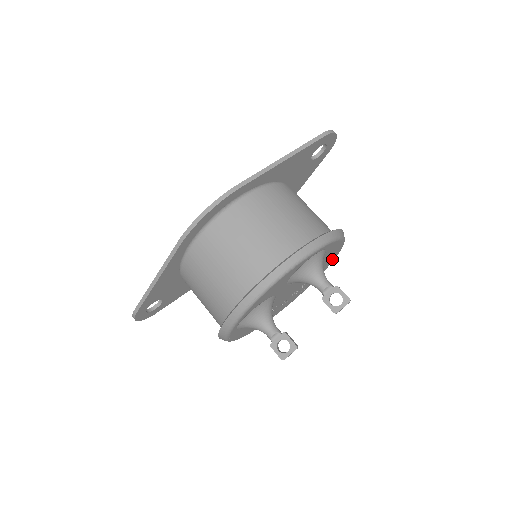
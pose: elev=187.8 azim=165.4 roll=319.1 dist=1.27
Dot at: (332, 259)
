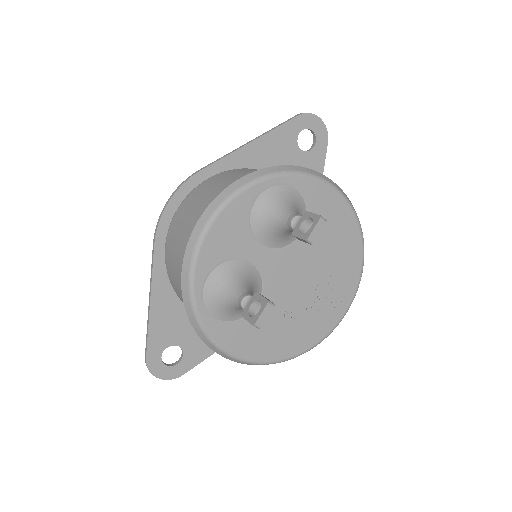
Dot at: (353, 236)
